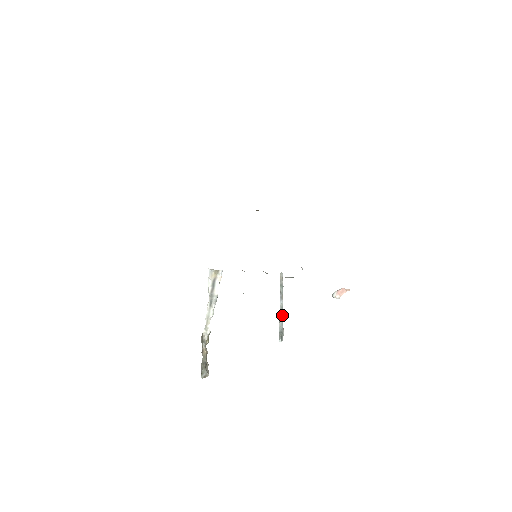
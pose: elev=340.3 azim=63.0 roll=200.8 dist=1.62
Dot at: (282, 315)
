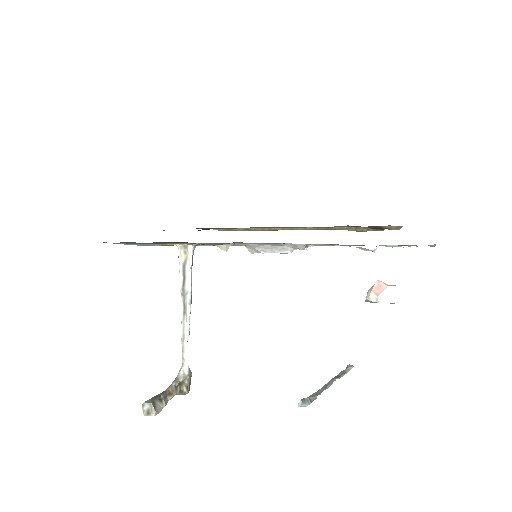
Dot at: (323, 389)
